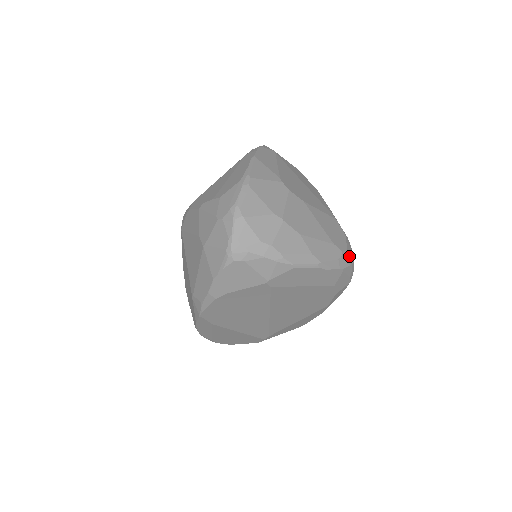
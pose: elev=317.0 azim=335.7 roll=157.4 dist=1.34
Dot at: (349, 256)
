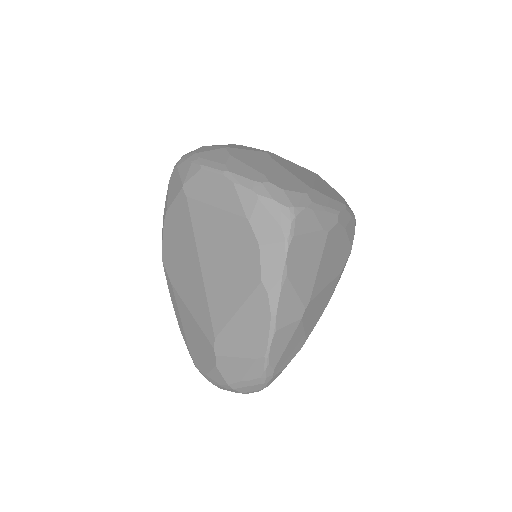
Dot at: (282, 195)
